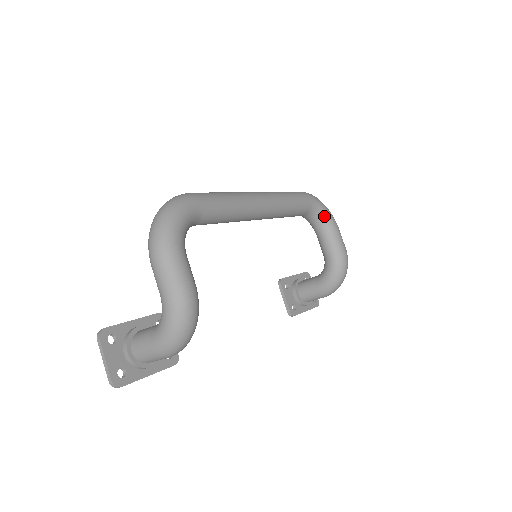
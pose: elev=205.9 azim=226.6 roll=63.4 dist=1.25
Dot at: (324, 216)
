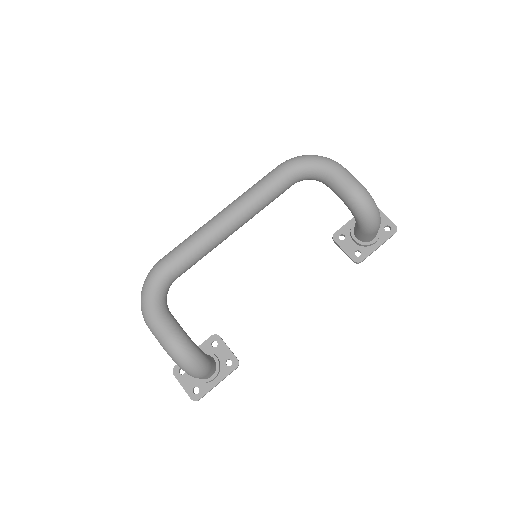
Dot at: (314, 169)
